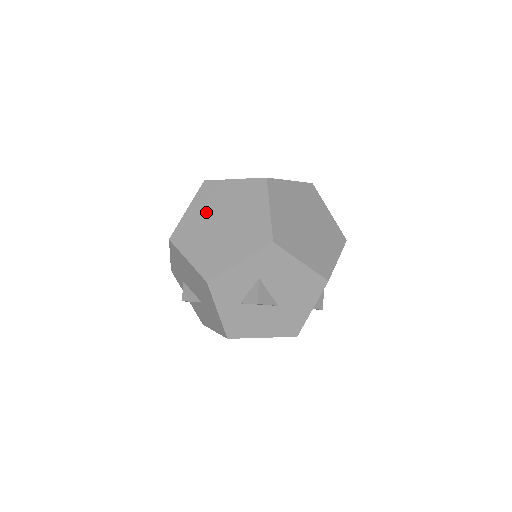
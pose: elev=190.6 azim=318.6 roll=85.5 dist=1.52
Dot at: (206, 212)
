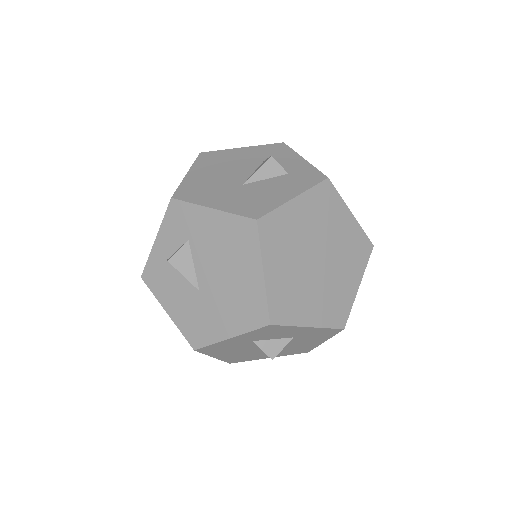
Dot at: (311, 226)
